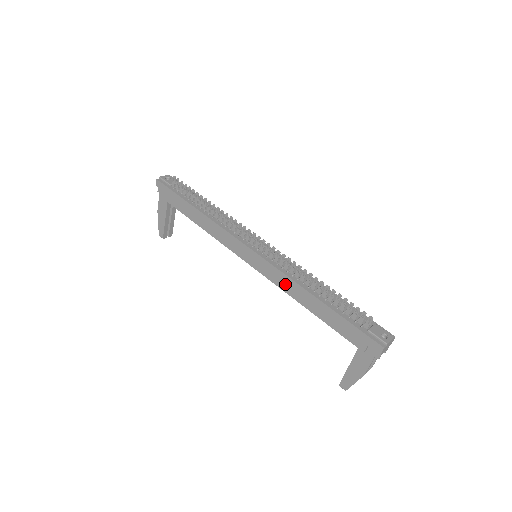
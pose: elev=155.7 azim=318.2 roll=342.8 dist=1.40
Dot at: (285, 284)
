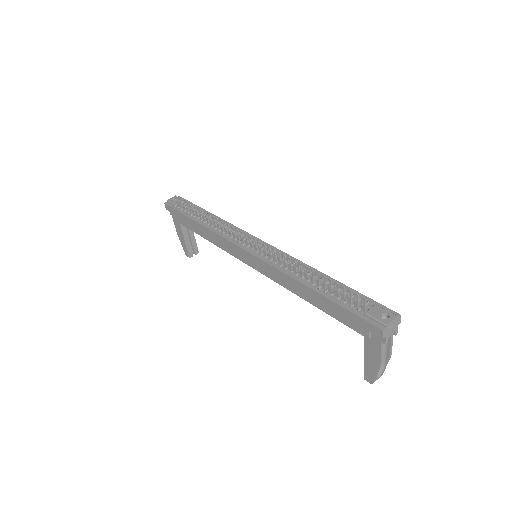
Dot at: (281, 279)
